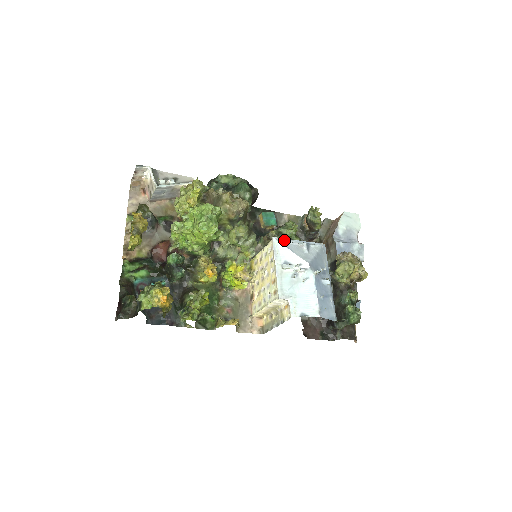
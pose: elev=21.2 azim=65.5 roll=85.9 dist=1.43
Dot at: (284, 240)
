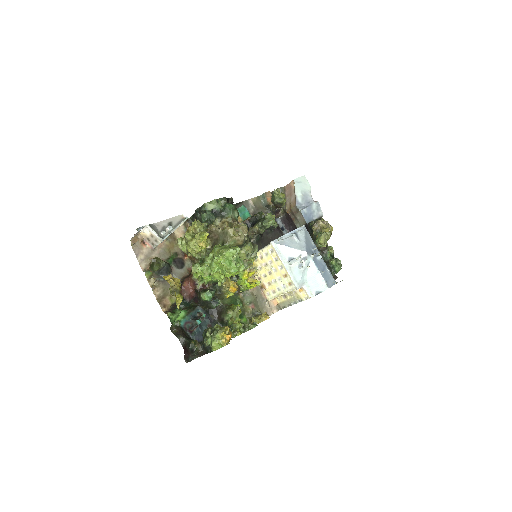
Dot at: (280, 240)
